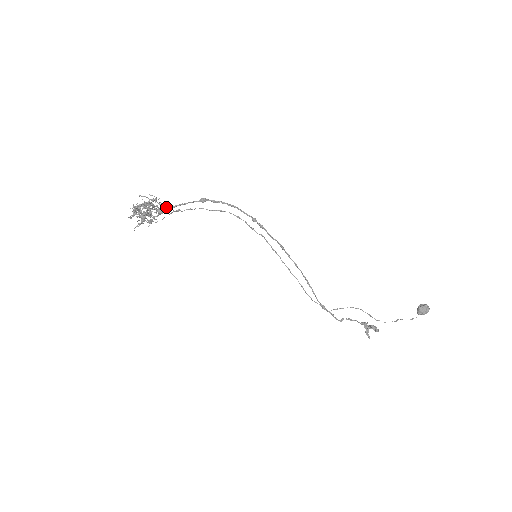
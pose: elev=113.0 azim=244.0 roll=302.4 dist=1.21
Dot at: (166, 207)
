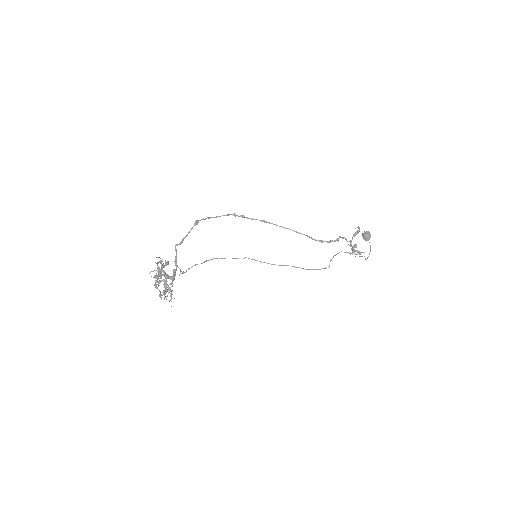
Dot at: (176, 258)
